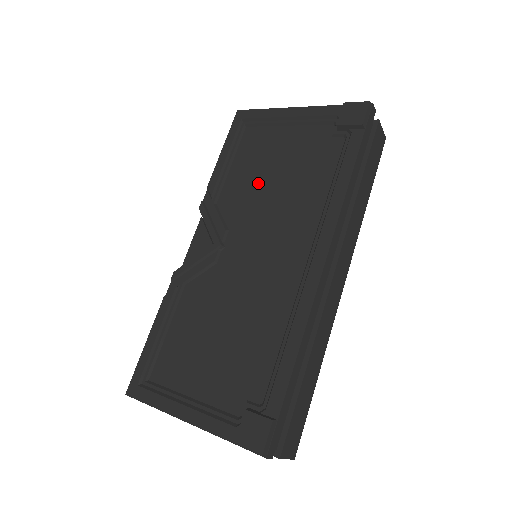
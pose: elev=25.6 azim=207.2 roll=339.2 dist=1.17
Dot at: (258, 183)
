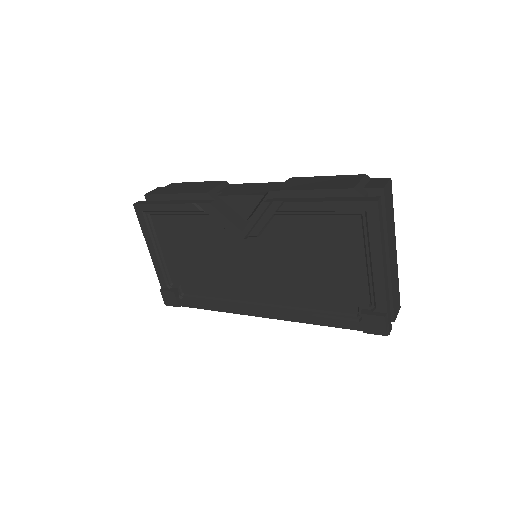
Dot at: (304, 250)
